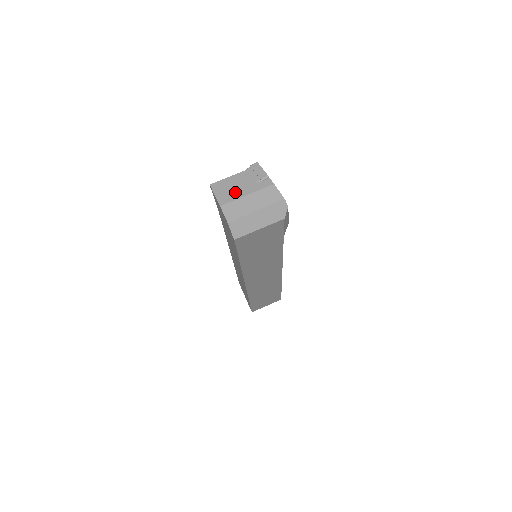
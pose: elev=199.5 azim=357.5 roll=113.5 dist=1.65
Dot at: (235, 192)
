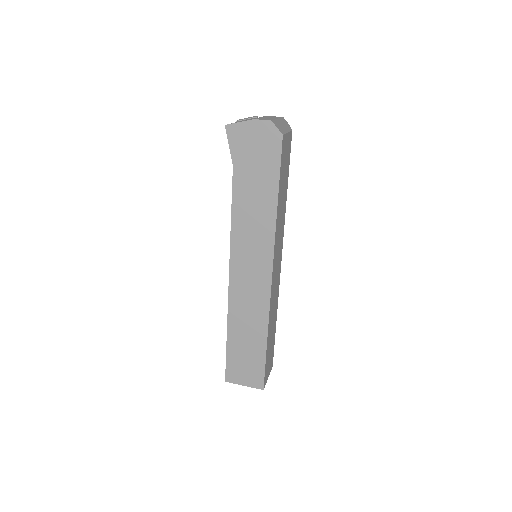
Dot at: (250, 119)
